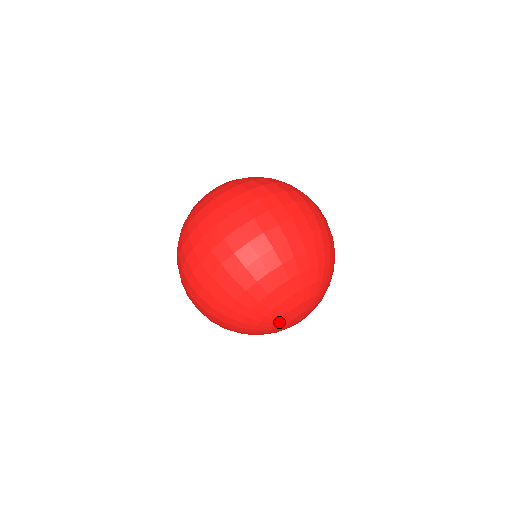
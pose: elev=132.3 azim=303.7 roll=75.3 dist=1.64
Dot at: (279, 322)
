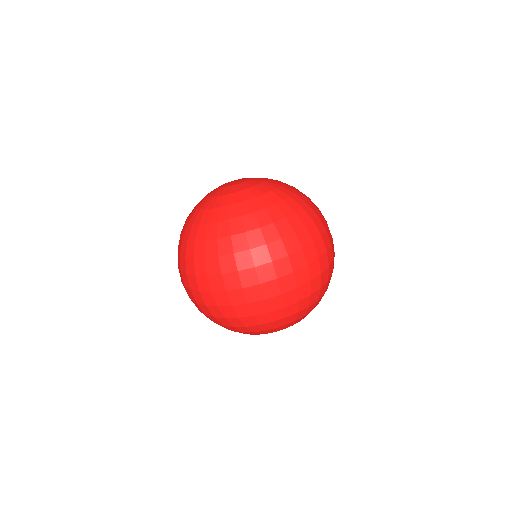
Dot at: occluded
